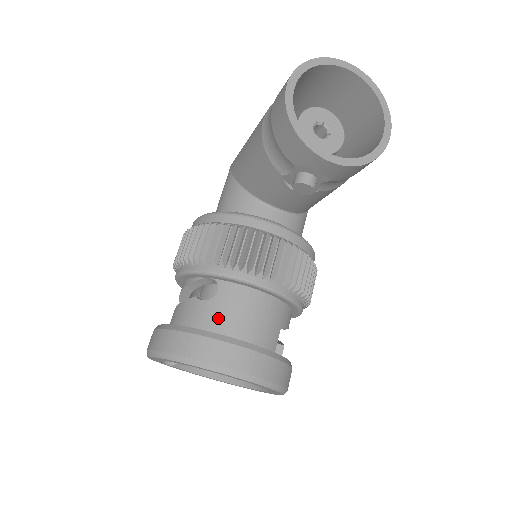
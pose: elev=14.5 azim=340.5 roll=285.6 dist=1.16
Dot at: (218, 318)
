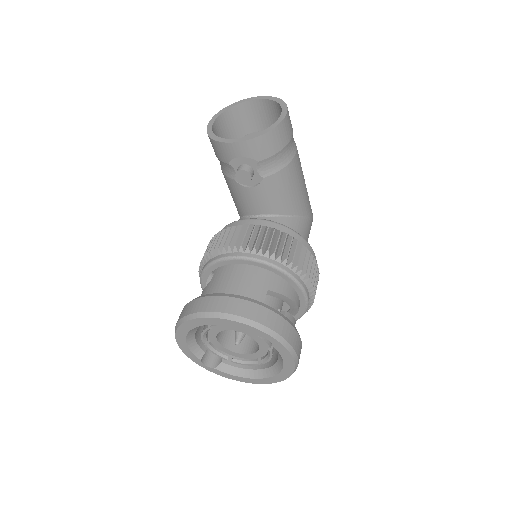
Dot at: (210, 291)
